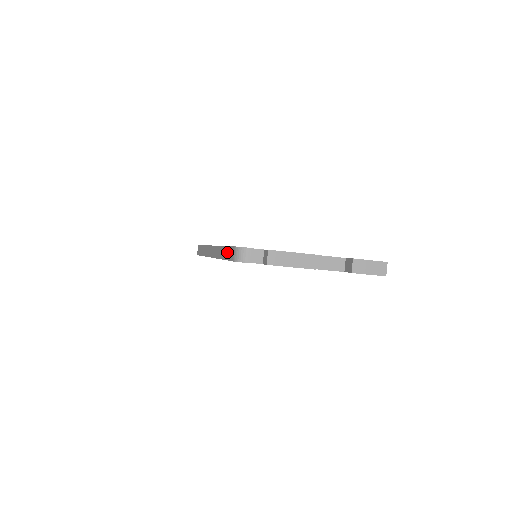
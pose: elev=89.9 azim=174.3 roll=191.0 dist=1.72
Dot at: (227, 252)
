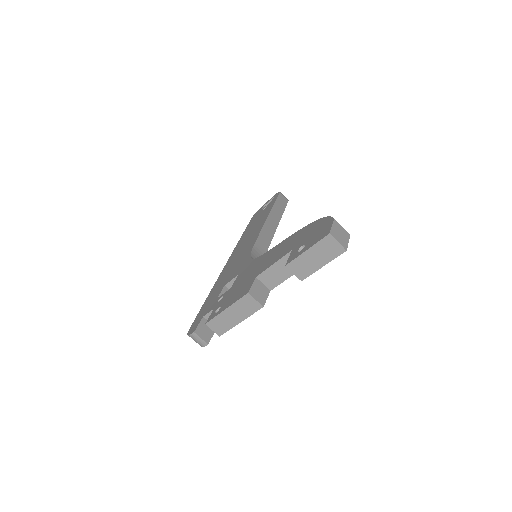
Dot at: occluded
